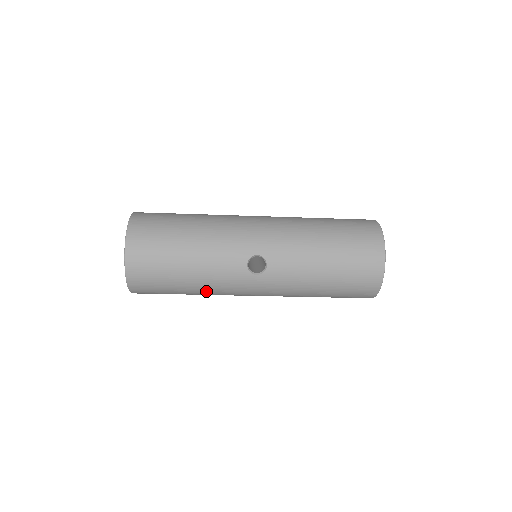
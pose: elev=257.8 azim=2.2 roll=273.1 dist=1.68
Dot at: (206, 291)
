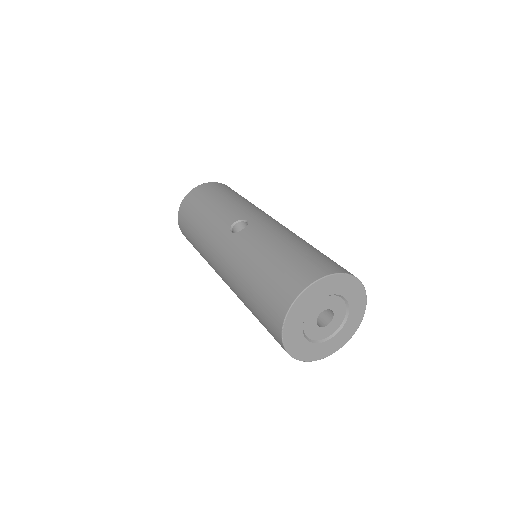
Dot at: (201, 236)
